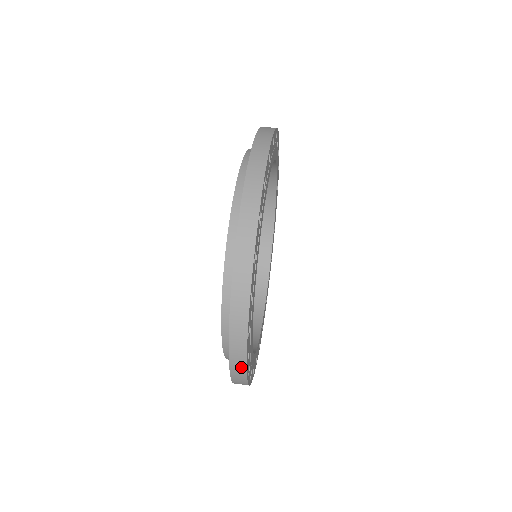
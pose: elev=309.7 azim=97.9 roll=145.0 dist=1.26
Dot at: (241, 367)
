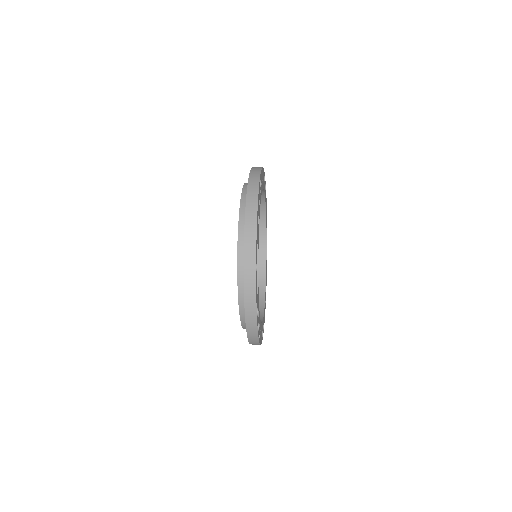
Dot at: (255, 194)
